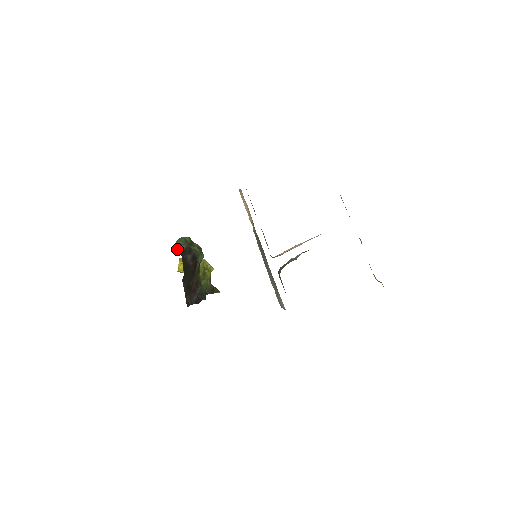
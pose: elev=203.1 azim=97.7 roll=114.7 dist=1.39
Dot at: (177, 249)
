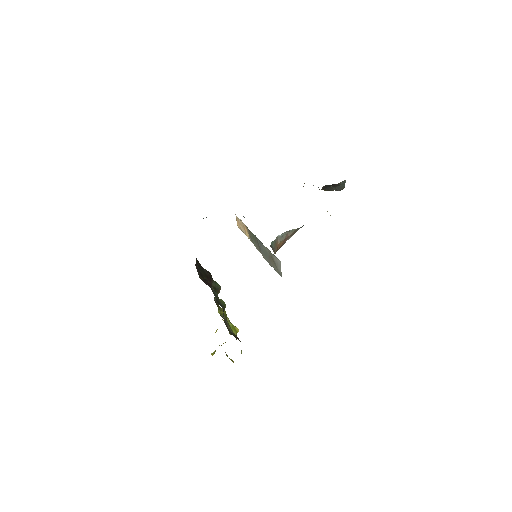
Dot at: occluded
